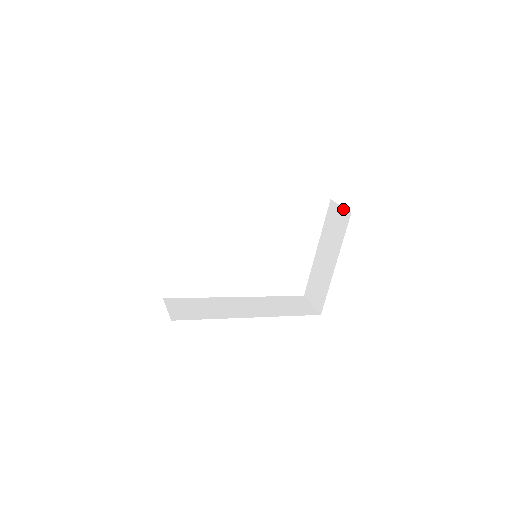
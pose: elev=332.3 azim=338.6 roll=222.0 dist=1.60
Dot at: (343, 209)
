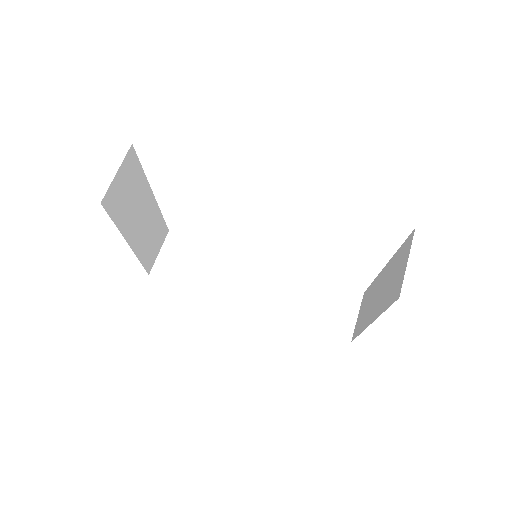
Dot at: (403, 273)
